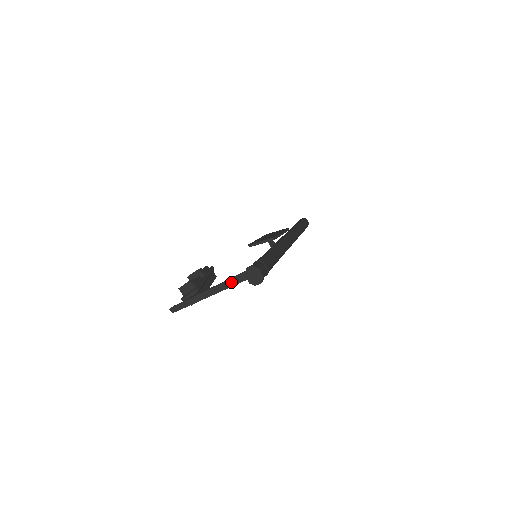
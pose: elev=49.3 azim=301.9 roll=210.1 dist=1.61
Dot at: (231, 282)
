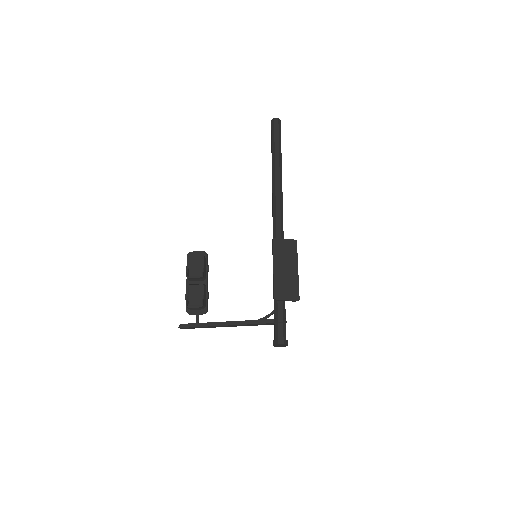
Dot at: (249, 325)
